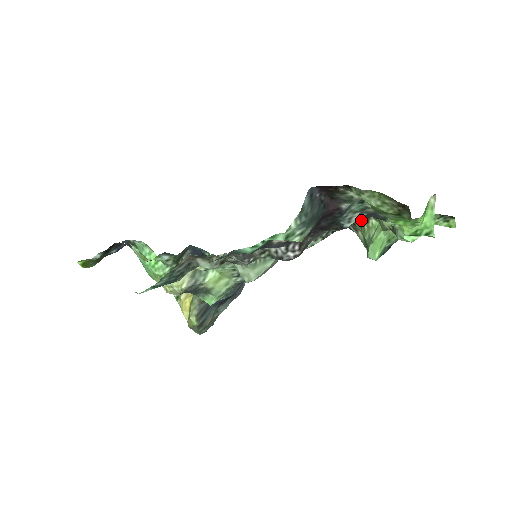
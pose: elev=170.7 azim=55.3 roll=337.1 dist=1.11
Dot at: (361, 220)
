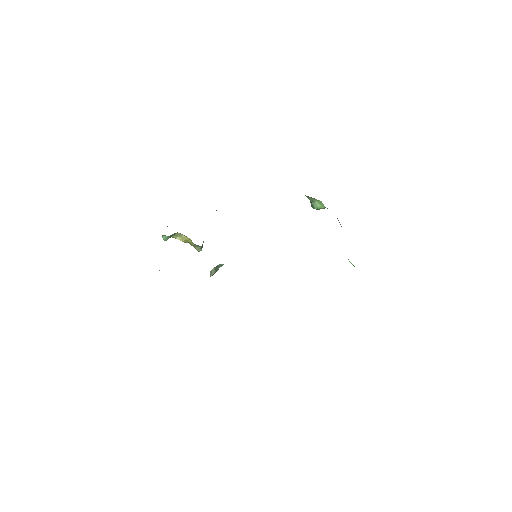
Dot at: occluded
